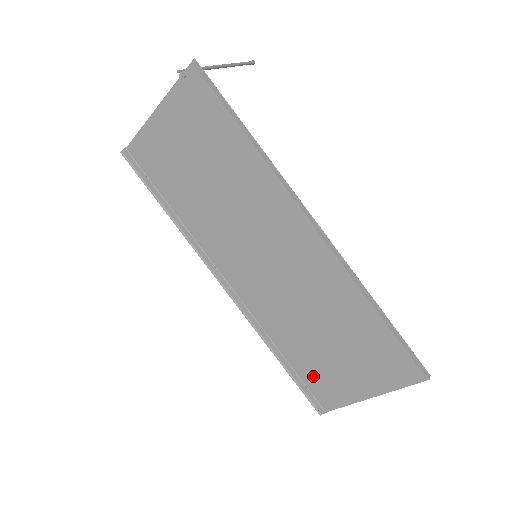
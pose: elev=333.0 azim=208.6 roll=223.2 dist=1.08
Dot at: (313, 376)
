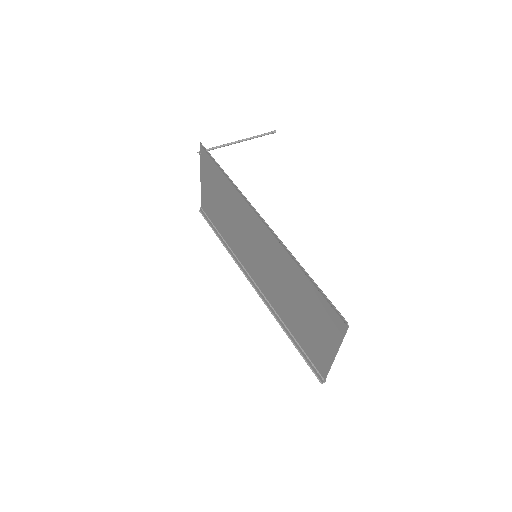
Dot at: (307, 347)
